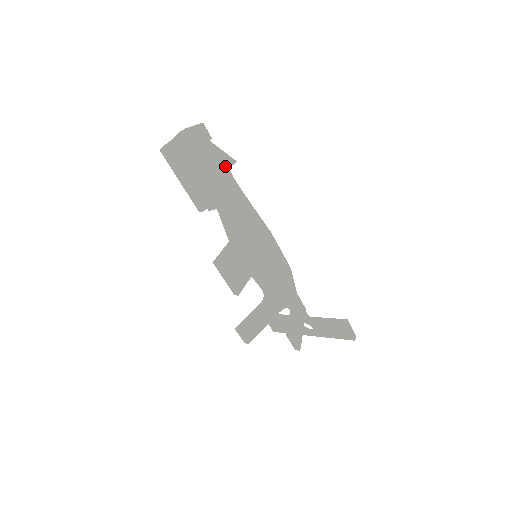
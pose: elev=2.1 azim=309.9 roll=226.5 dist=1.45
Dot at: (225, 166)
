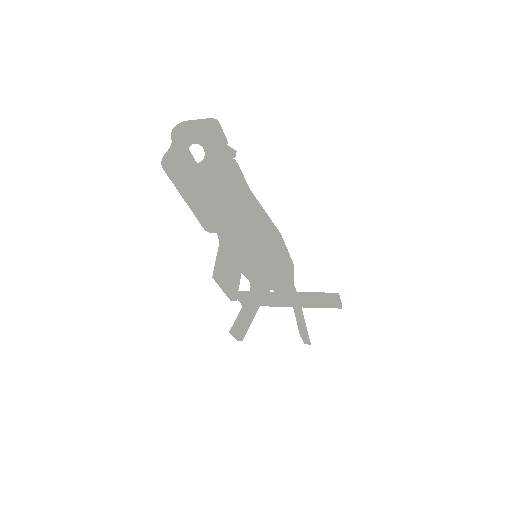
Dot at: (240, 171)
